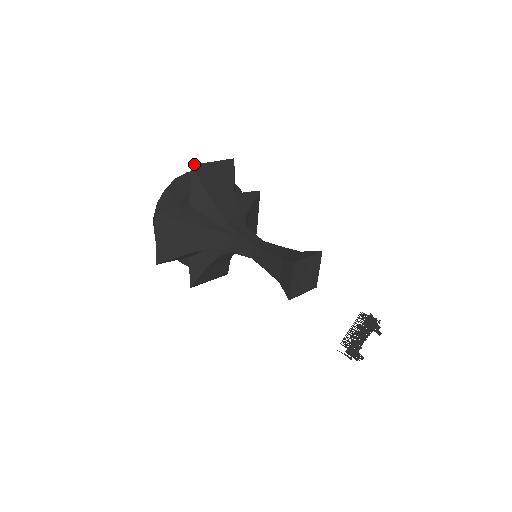
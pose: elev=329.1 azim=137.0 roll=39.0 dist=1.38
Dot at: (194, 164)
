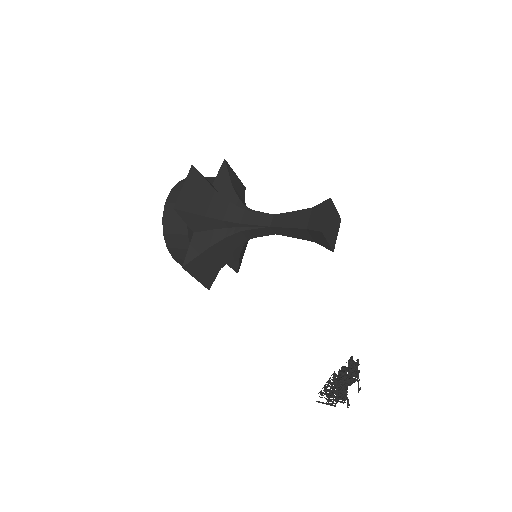
Dot at: occluded
